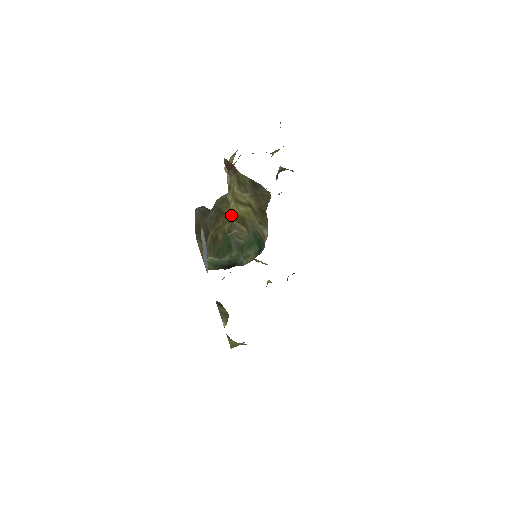
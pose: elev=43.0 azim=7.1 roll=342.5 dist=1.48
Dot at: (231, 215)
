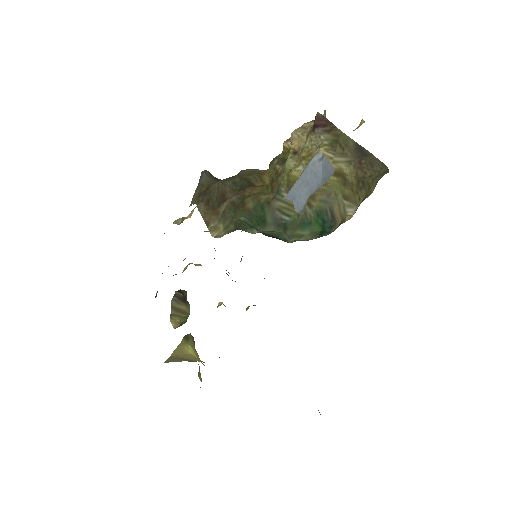
Dot at: (283, 183)
